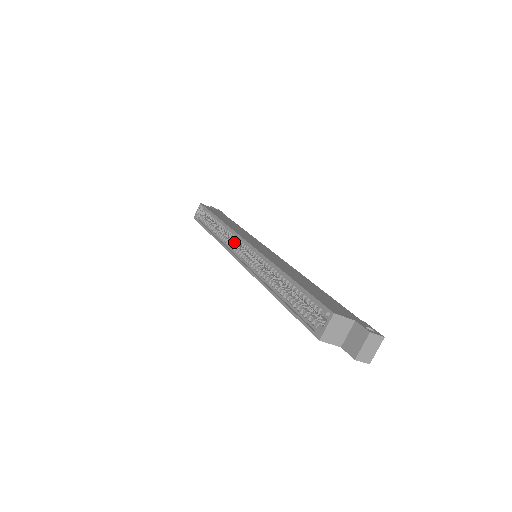
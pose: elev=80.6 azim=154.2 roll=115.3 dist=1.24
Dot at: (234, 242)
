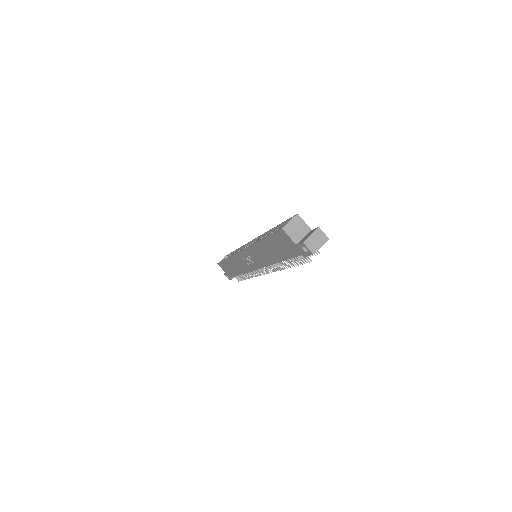
Dot at: occluded
